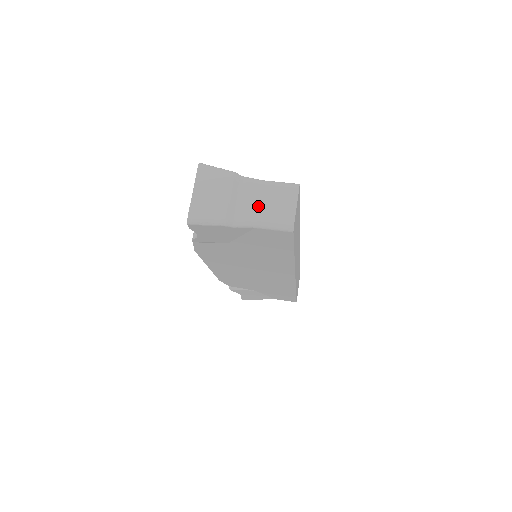
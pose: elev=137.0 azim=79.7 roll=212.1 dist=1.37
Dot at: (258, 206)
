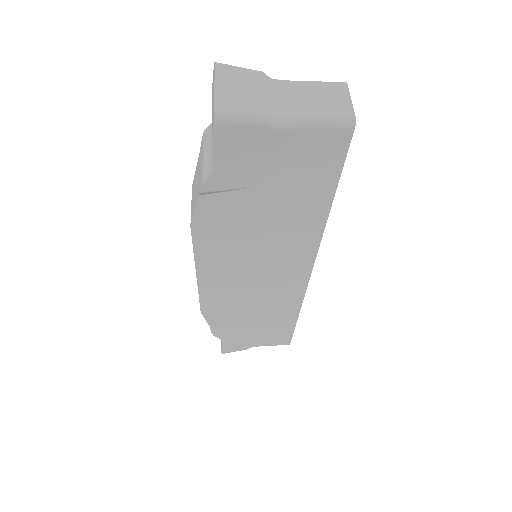
Dot at: (302, 102)
